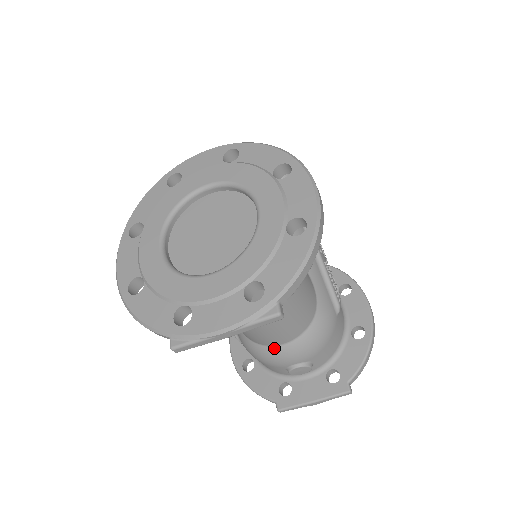
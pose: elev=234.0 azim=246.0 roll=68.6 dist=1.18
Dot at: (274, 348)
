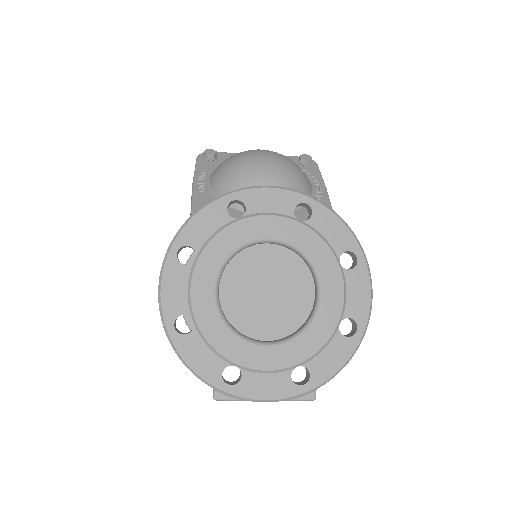
Dot at: occluded
